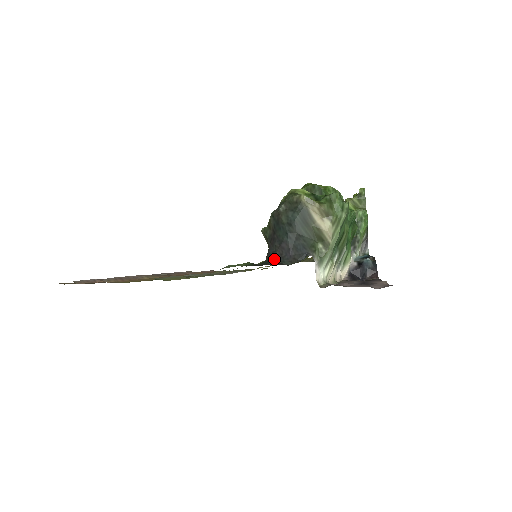
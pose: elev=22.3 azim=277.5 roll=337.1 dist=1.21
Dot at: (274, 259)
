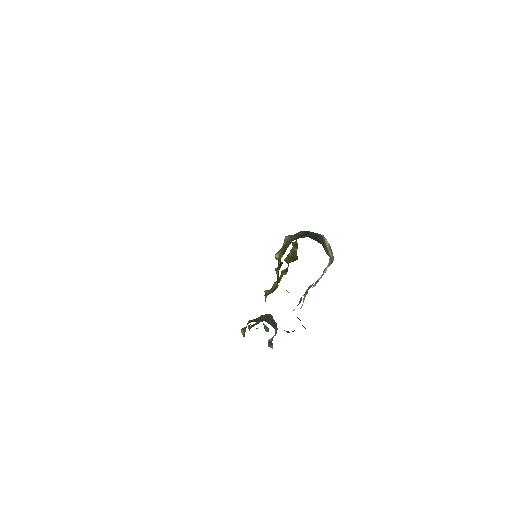
Dot at: occluded
